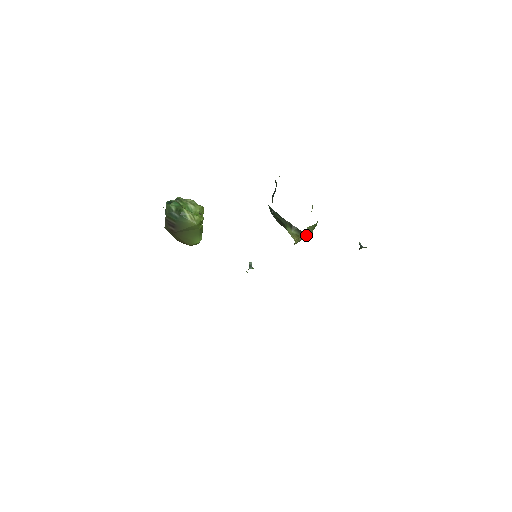
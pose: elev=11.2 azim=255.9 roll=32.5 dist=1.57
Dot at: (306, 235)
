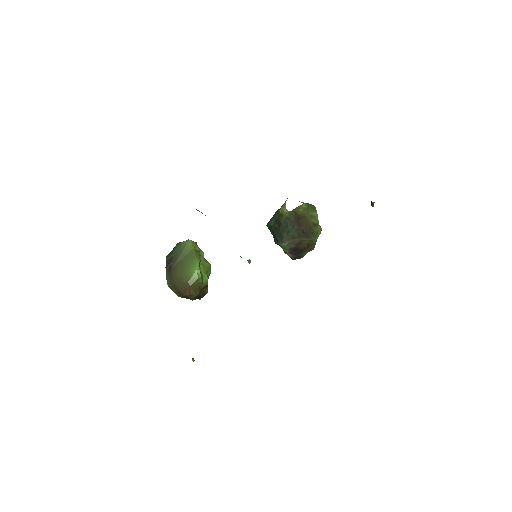
Dot at: occluded
